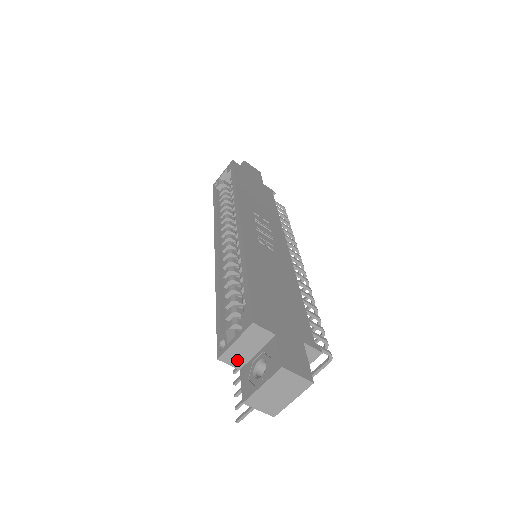
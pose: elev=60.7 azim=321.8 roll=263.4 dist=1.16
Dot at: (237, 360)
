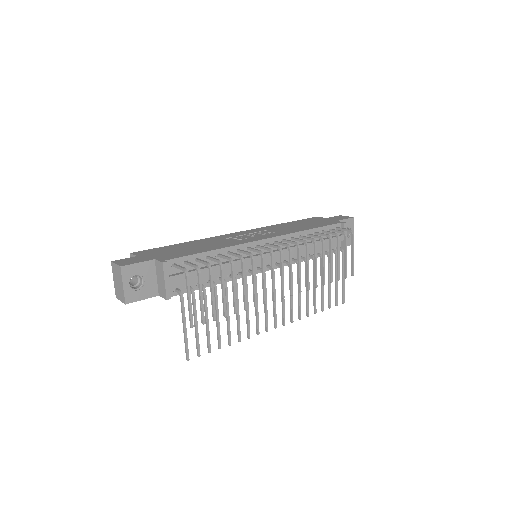
Dot at: occluded
